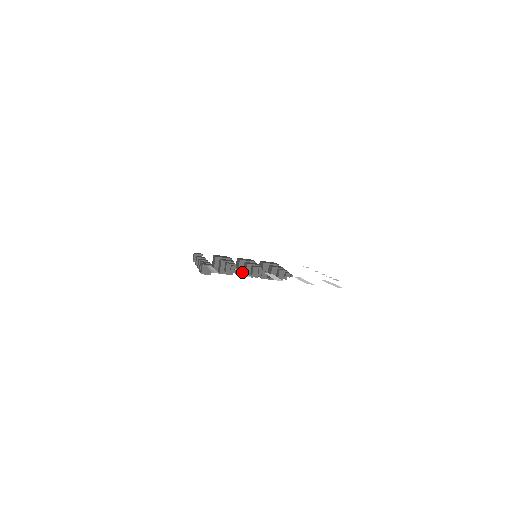
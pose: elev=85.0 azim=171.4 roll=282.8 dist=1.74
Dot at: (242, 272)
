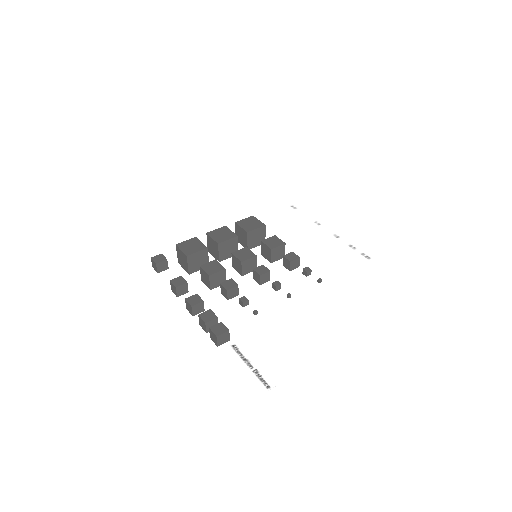
Dot at: (283, 339)
